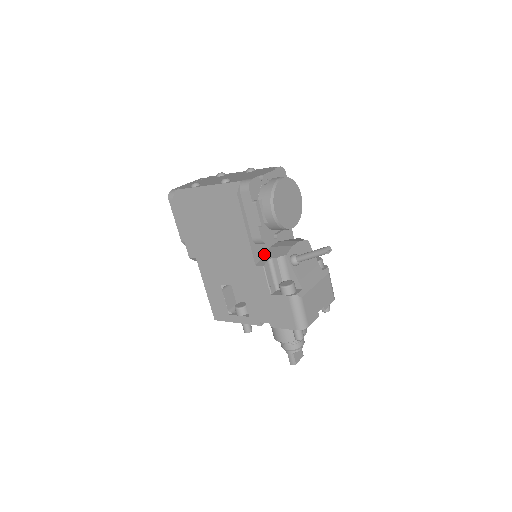
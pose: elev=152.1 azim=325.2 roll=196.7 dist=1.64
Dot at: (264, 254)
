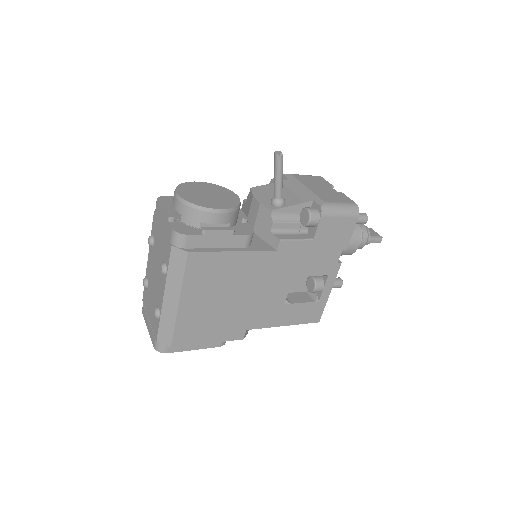
Dot at: (262, 240)
